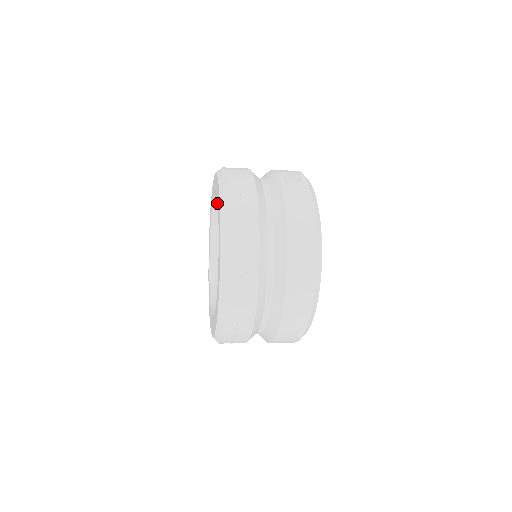
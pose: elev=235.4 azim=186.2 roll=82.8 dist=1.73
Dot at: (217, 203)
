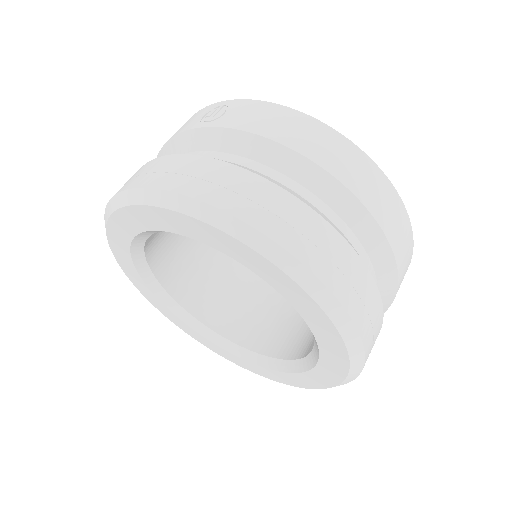
Dot at: (142, 257)
